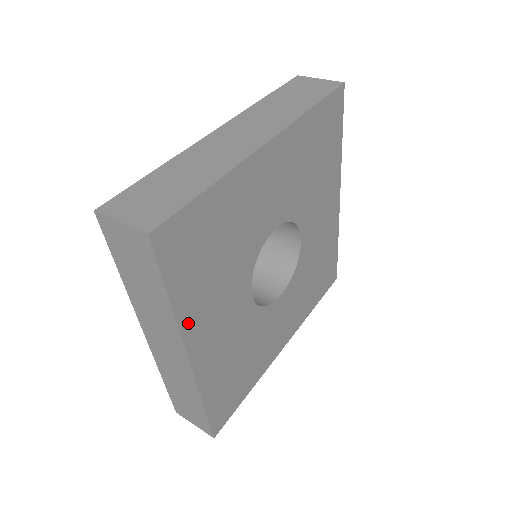
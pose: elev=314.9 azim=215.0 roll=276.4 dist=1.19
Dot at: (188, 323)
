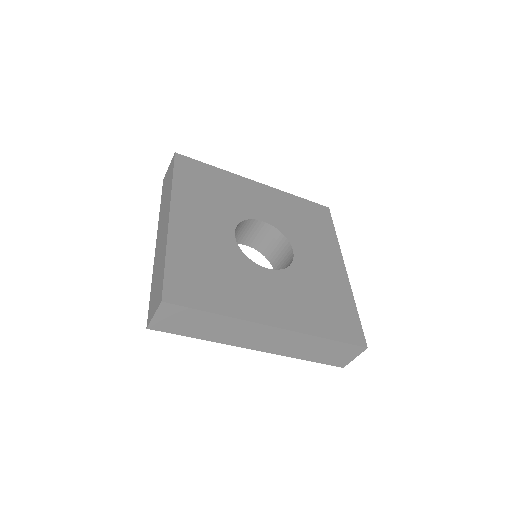
Dot at: (245, 313)
